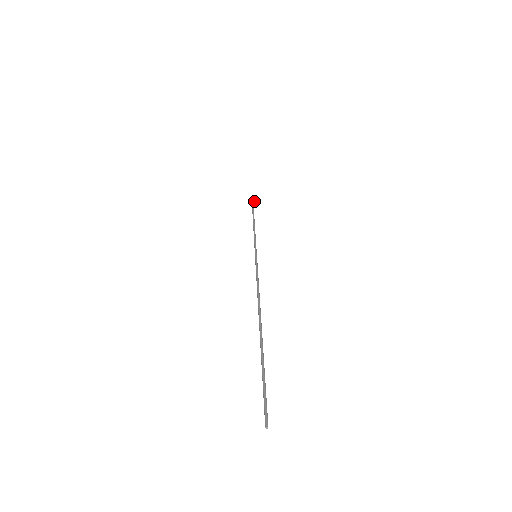
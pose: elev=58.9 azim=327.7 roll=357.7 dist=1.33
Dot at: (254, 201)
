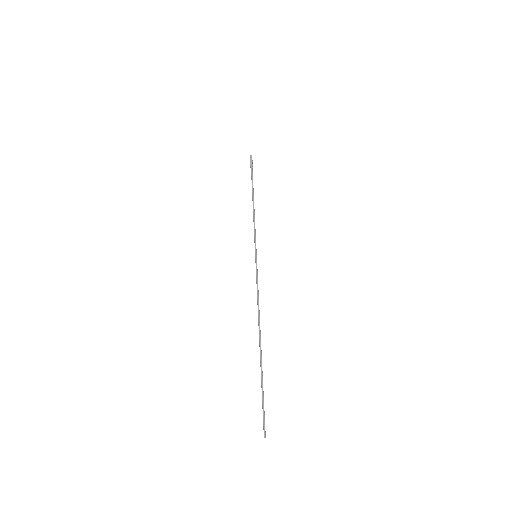
Dot at: occluded
